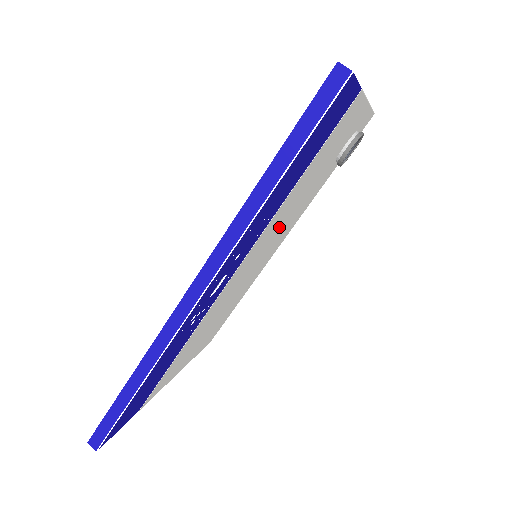
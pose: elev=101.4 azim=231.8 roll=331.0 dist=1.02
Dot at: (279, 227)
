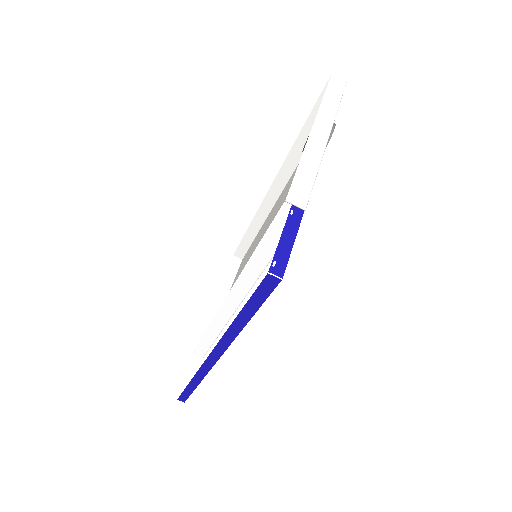
Dot at: occluded
